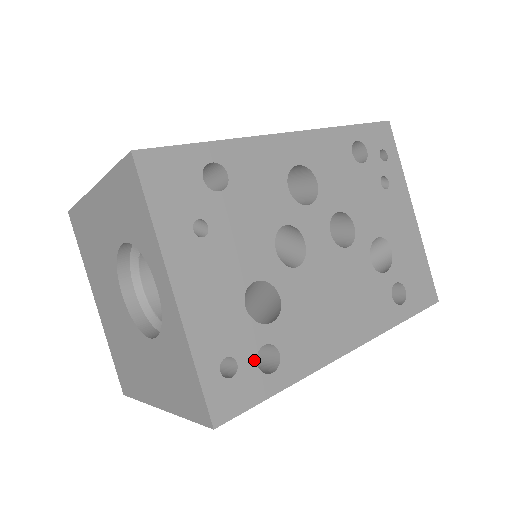
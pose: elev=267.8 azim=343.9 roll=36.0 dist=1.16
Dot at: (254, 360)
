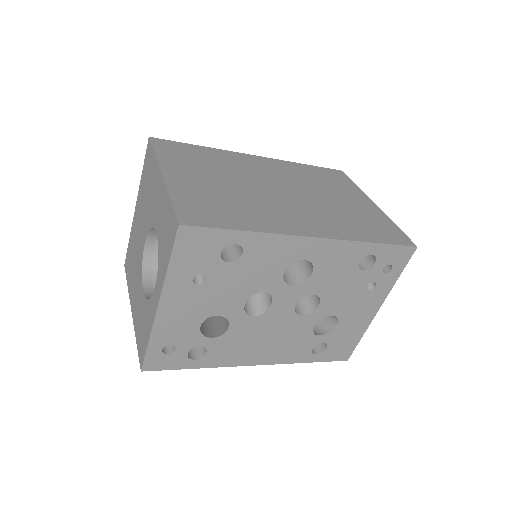
Dot at: (187, 351)
